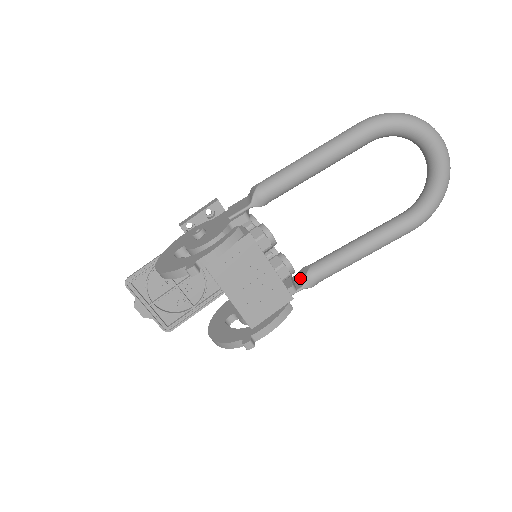
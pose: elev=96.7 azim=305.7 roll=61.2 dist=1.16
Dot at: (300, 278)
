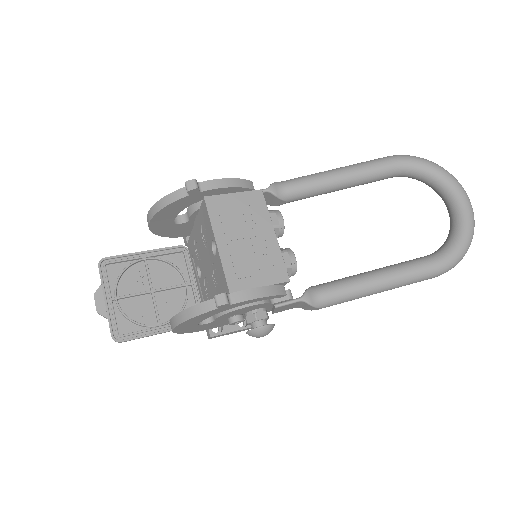
Dot at: occluded
